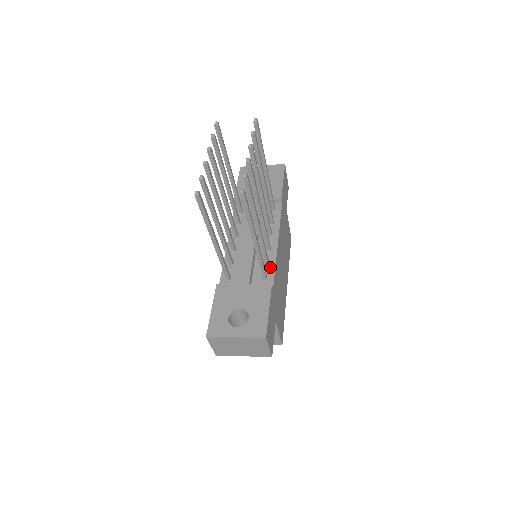
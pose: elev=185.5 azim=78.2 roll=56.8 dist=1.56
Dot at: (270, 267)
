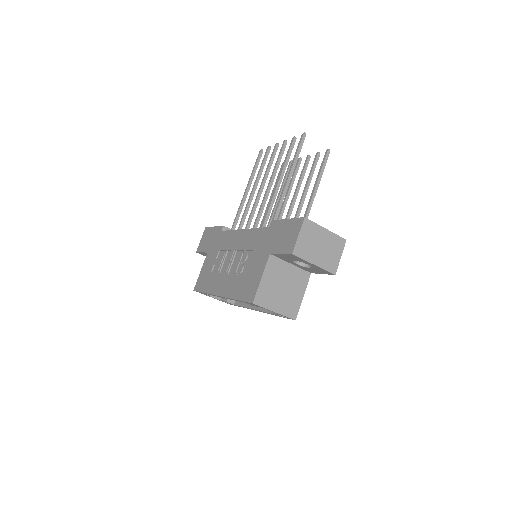
Dot at: occluded
